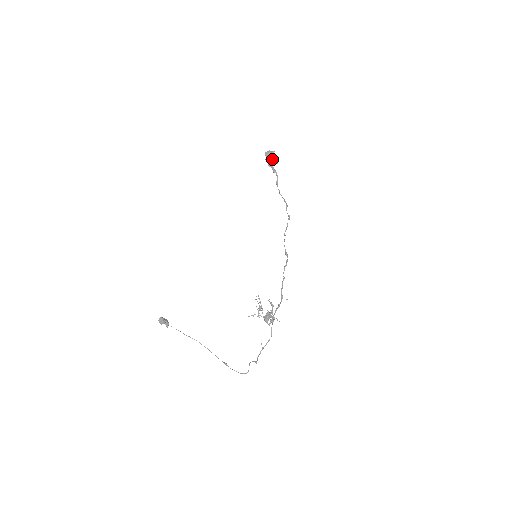
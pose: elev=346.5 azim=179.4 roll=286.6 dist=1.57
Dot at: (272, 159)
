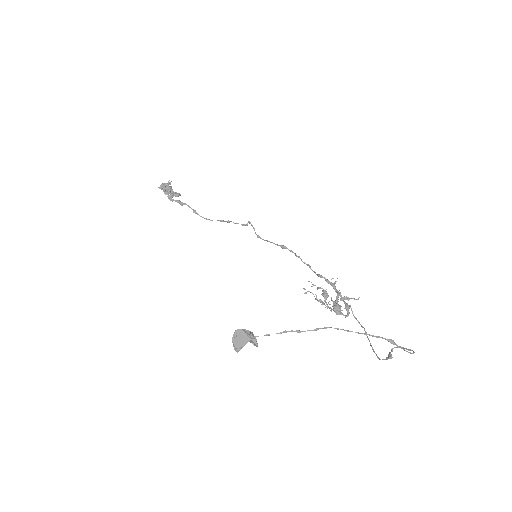
Dot at: (172, 191)
